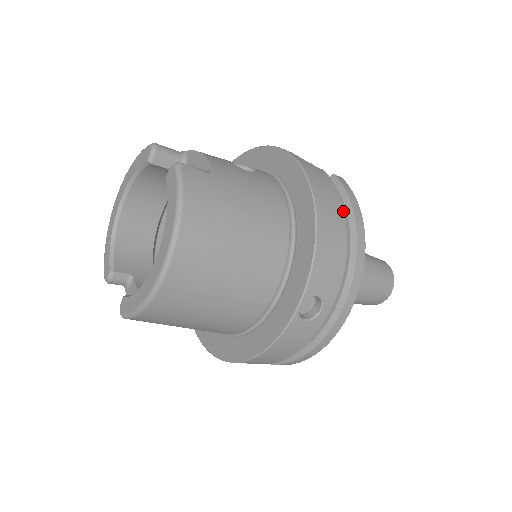
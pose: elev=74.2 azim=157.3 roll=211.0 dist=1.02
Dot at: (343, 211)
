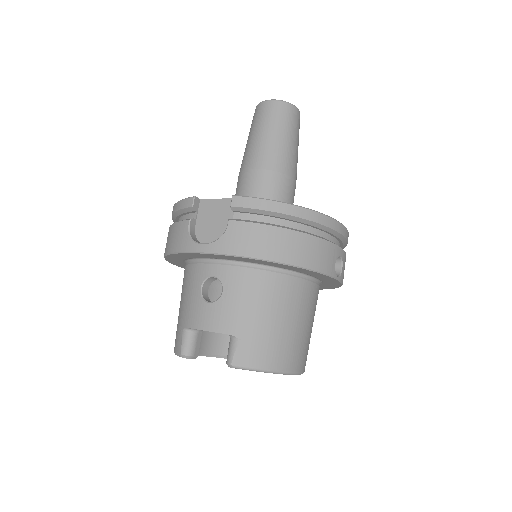
Dot at: (281, 228)
